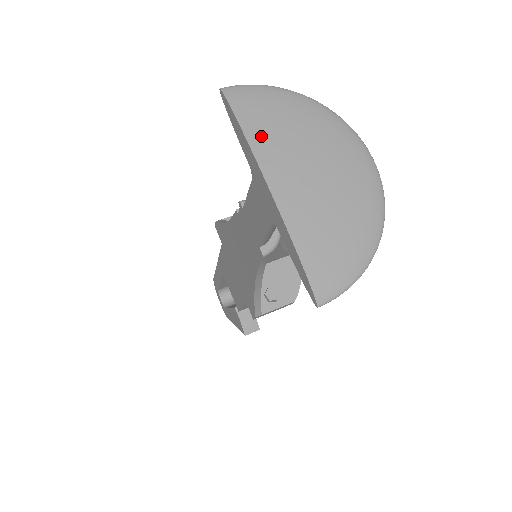
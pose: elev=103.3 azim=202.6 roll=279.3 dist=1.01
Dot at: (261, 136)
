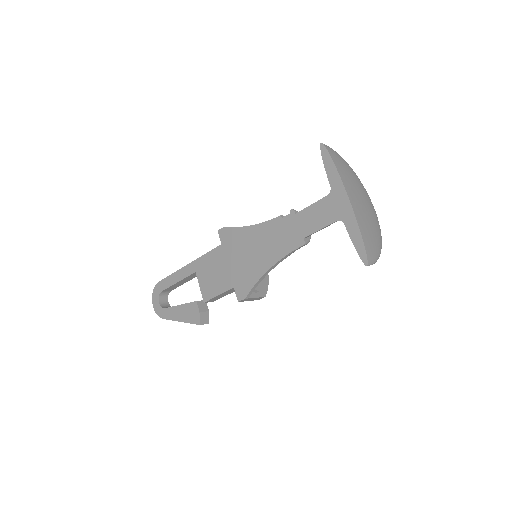
Dot at: (343, 174)
